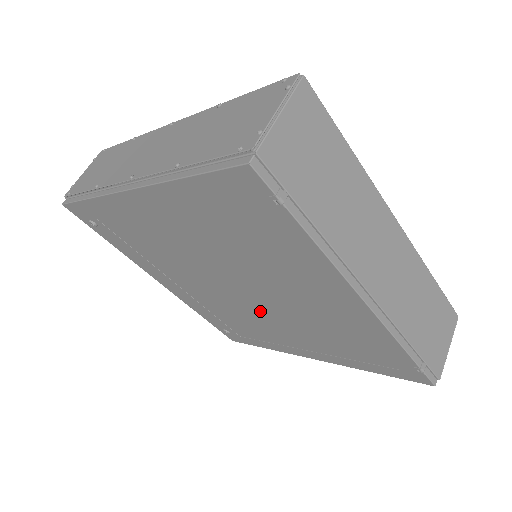
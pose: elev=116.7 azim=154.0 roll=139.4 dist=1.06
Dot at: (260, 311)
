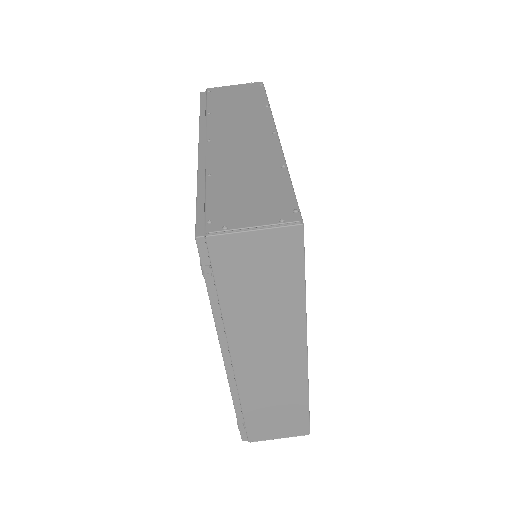
Dot at: occluded
